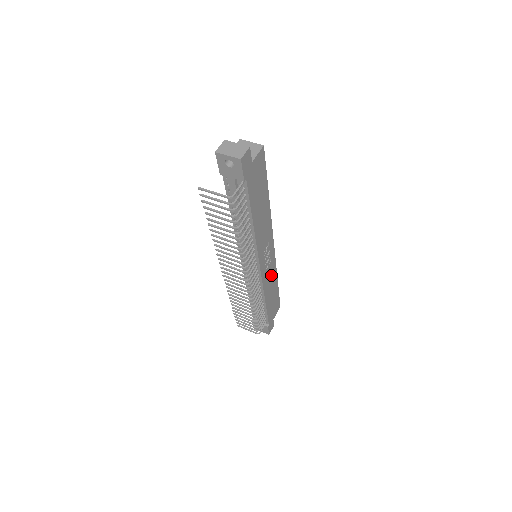
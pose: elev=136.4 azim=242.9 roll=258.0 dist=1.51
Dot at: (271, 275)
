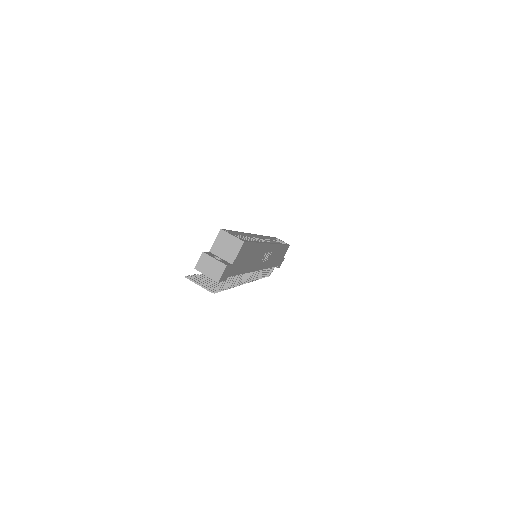
Dot at: (274, 253)
